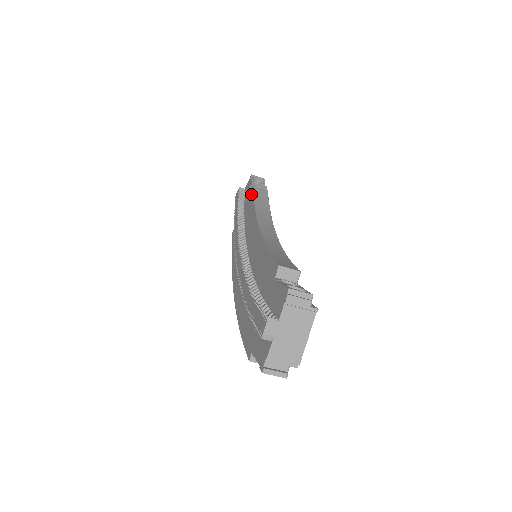
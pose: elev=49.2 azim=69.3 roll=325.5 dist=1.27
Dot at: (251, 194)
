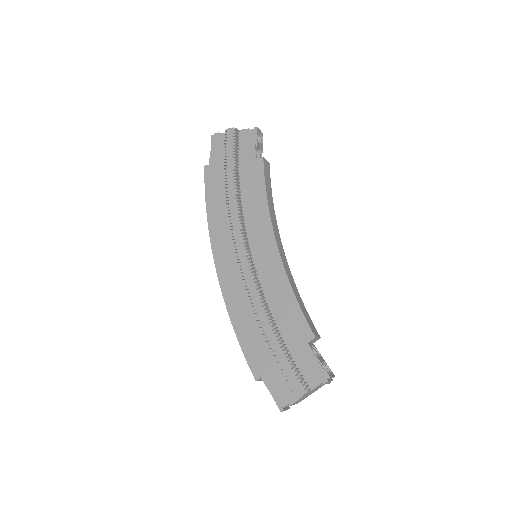
Dot at: (258, 166)
